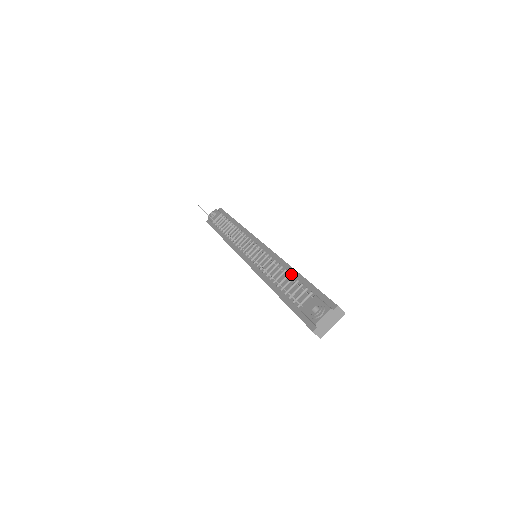
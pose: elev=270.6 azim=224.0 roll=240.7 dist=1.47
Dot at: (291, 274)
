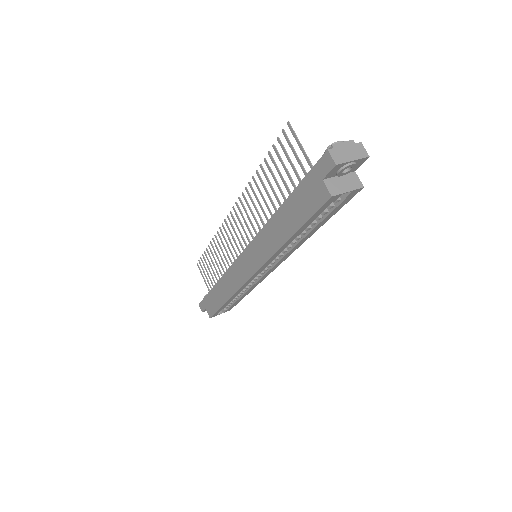
Dot at: occluded
